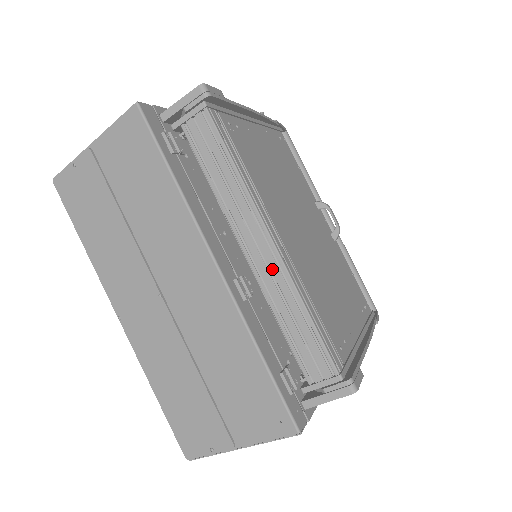
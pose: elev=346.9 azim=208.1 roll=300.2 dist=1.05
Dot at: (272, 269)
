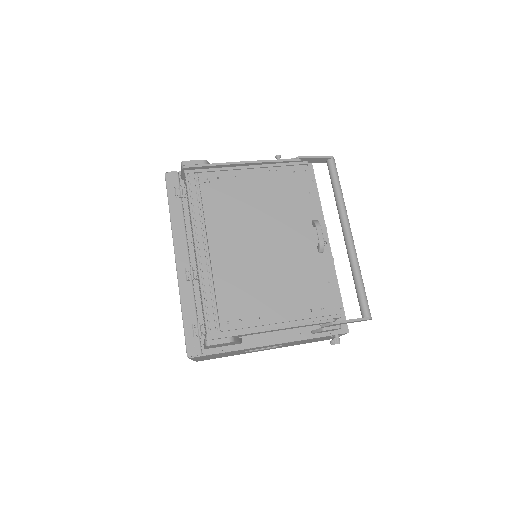
Dot at: occluded
